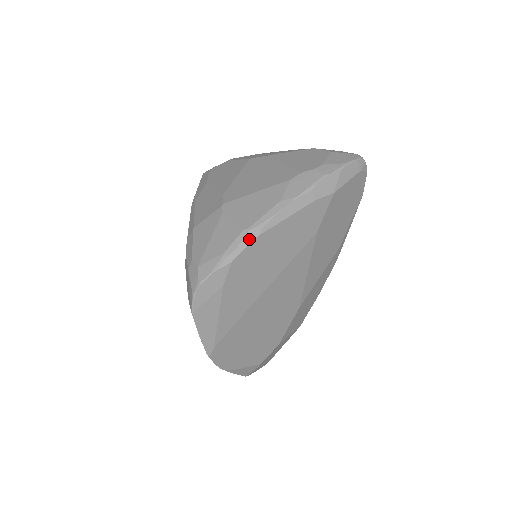
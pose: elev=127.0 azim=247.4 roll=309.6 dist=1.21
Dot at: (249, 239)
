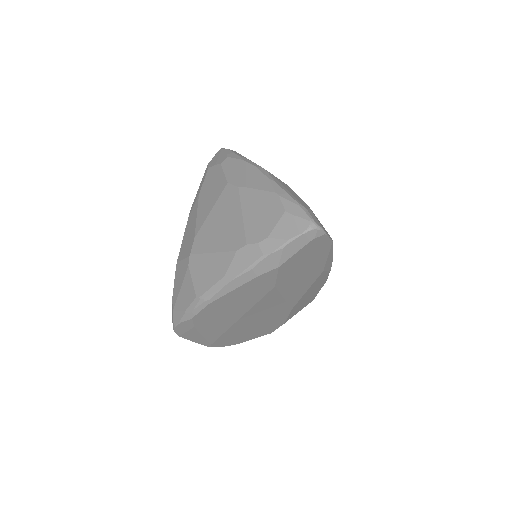
Dot at: (201, 306)
